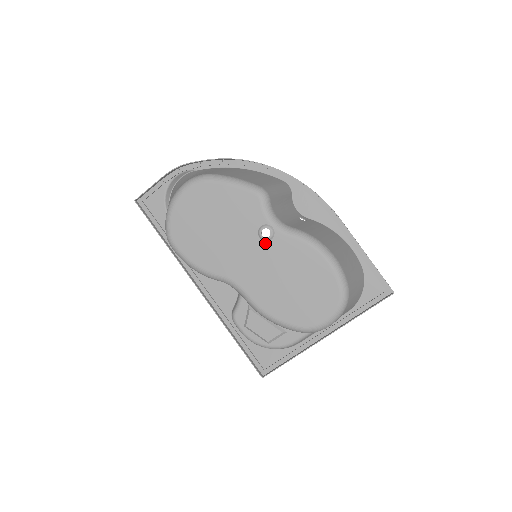
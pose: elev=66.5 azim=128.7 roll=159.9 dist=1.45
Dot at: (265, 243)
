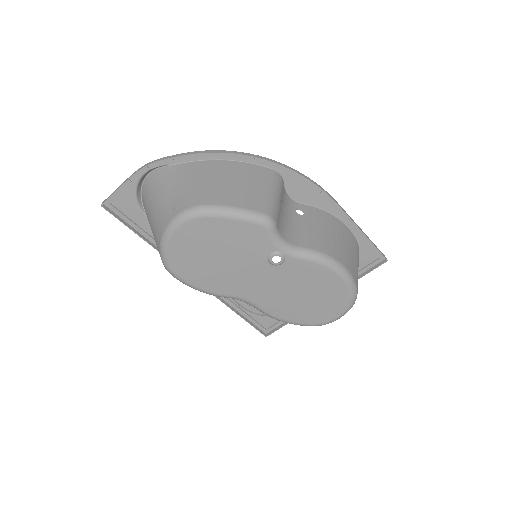
Dot at: (276, 267)
